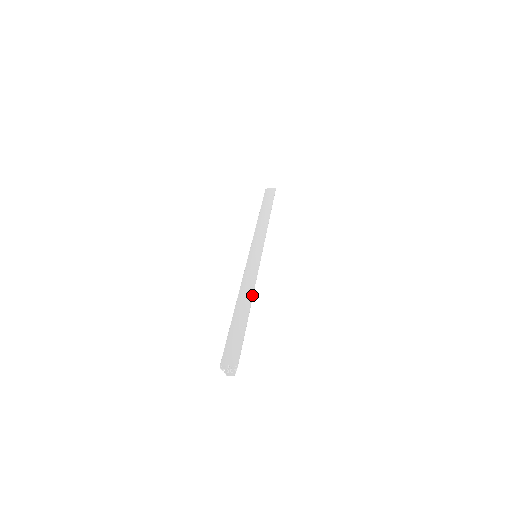
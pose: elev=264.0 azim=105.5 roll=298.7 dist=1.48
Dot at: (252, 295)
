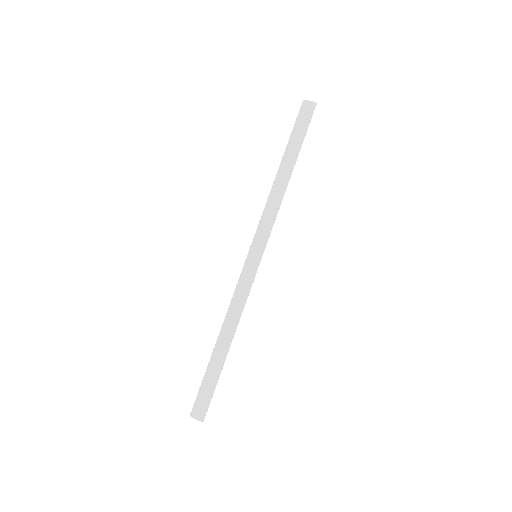
Dot at: (235, 331)
